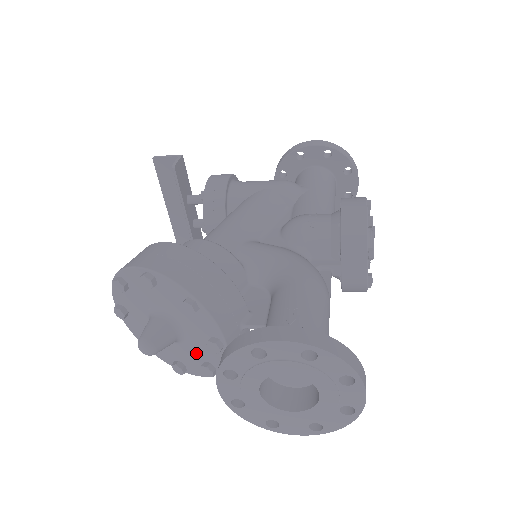
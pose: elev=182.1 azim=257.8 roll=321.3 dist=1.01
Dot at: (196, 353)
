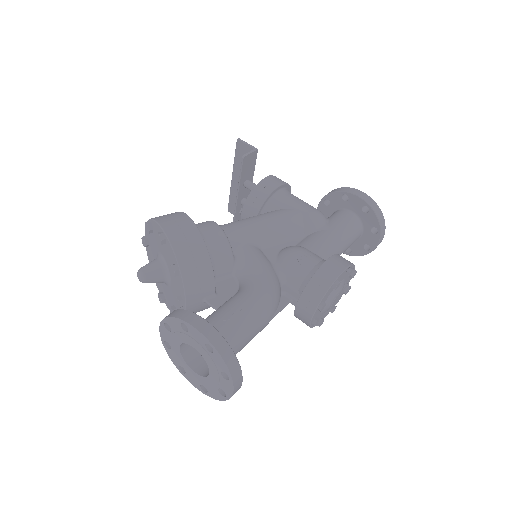
Dot at: (172, 297)
